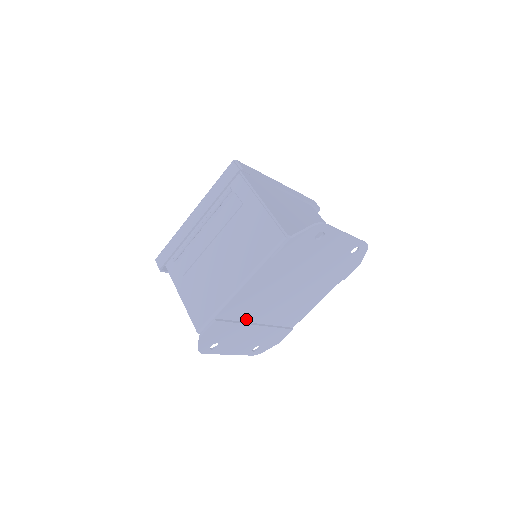
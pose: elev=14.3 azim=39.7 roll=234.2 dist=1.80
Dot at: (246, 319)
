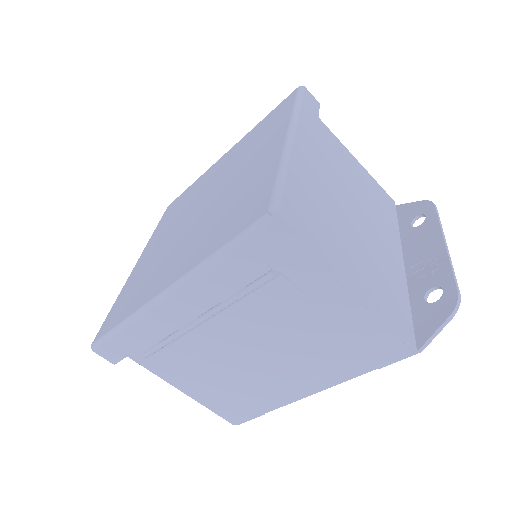
Dot at: occluded
